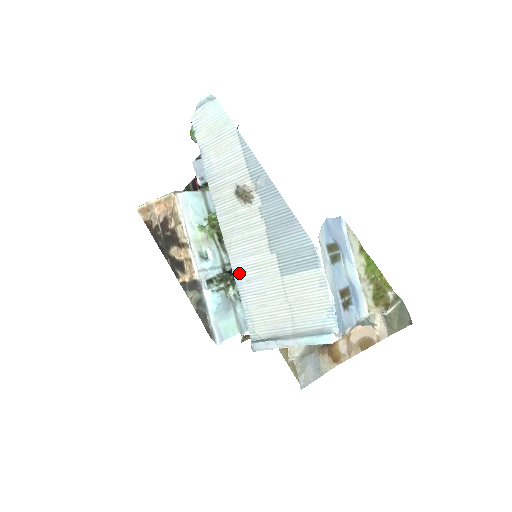
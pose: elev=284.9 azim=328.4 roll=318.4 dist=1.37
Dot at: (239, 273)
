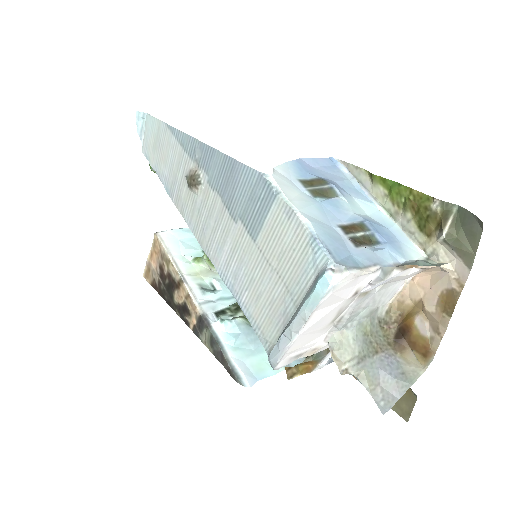
Dot at: (226, 275)
